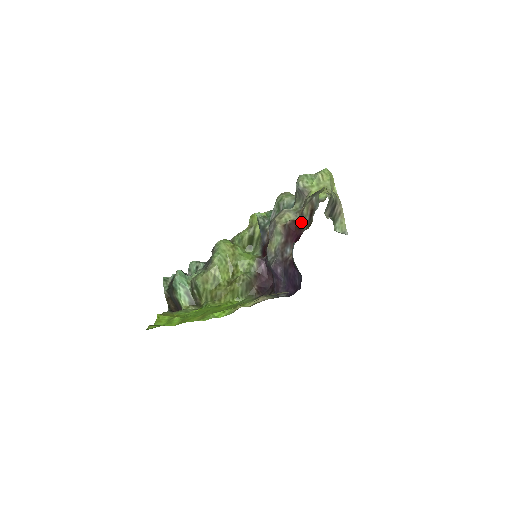
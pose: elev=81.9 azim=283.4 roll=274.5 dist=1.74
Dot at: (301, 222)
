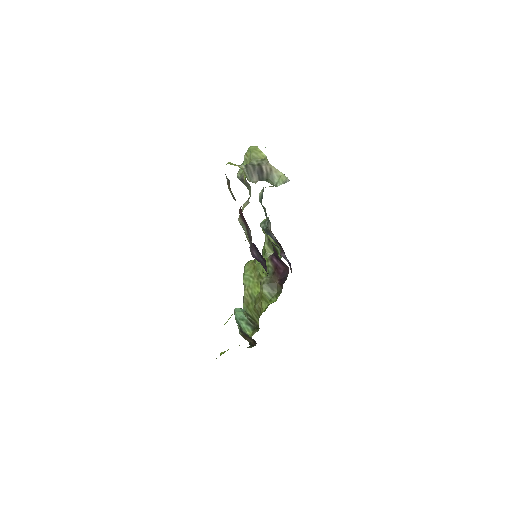
Dot at: occluded
